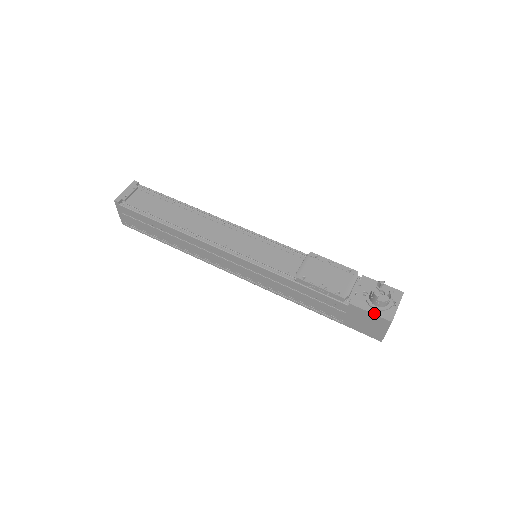
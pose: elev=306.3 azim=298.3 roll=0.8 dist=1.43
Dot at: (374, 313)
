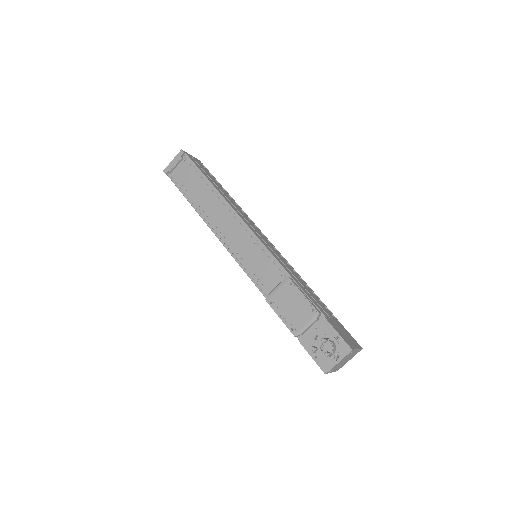
Dot at: (314, 359)
